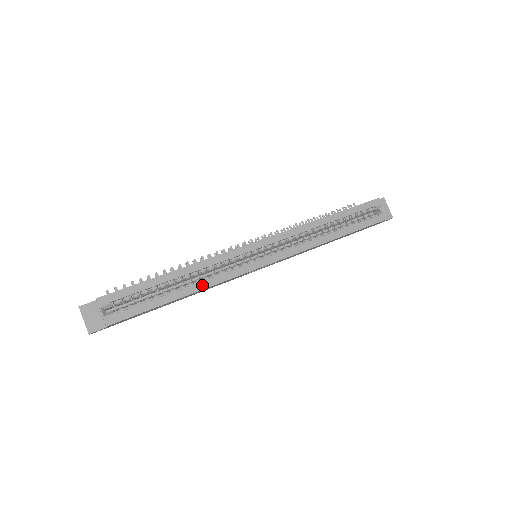
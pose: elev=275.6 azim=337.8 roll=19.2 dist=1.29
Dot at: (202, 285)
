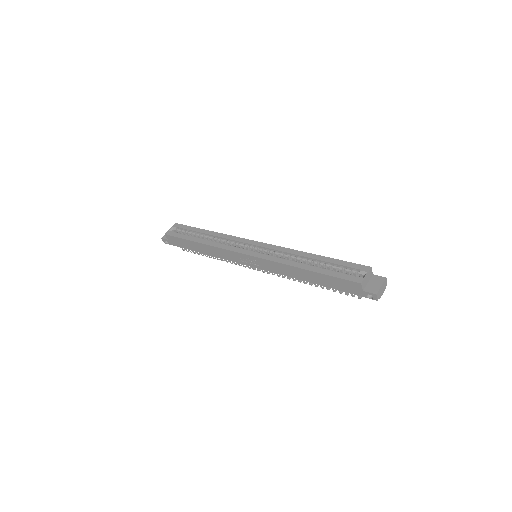
Dot at: (211, 243)
